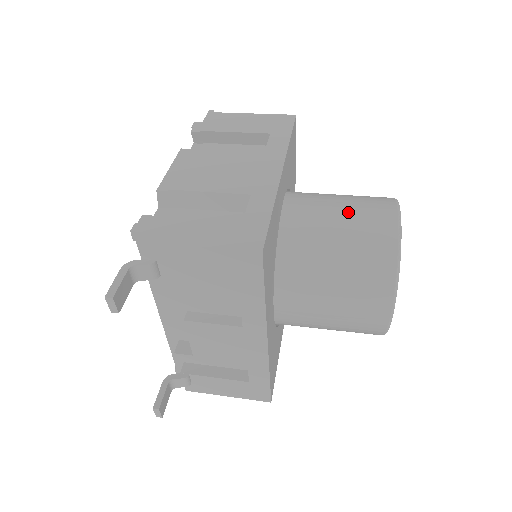
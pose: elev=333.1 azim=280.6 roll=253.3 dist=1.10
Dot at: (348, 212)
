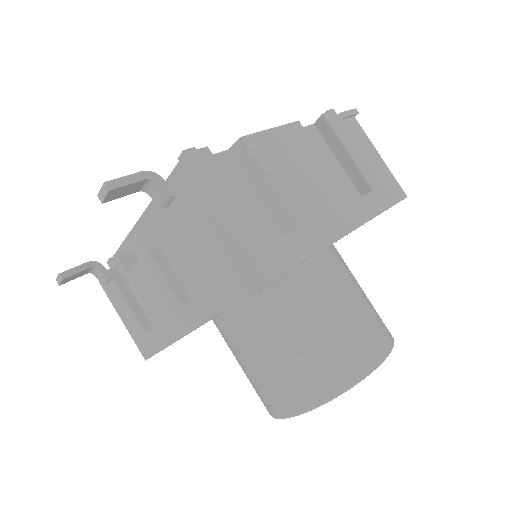
Dot at: (351, 316)
